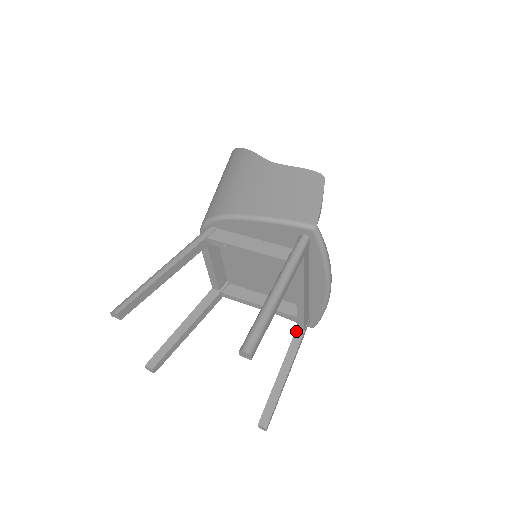
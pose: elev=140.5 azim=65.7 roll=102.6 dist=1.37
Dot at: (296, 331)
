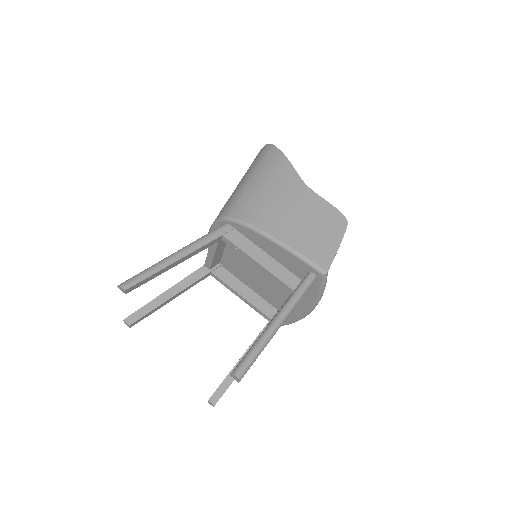
Dot at: occluded
